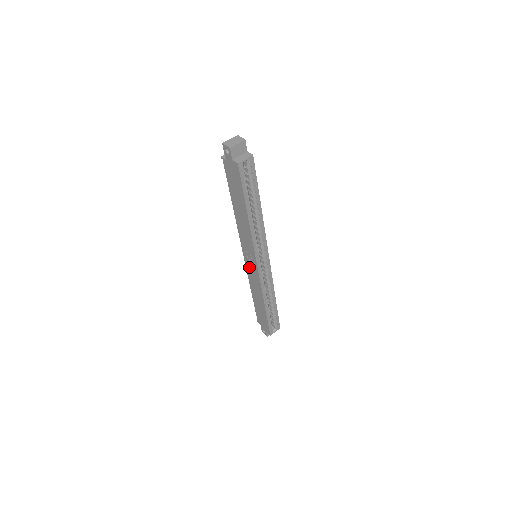
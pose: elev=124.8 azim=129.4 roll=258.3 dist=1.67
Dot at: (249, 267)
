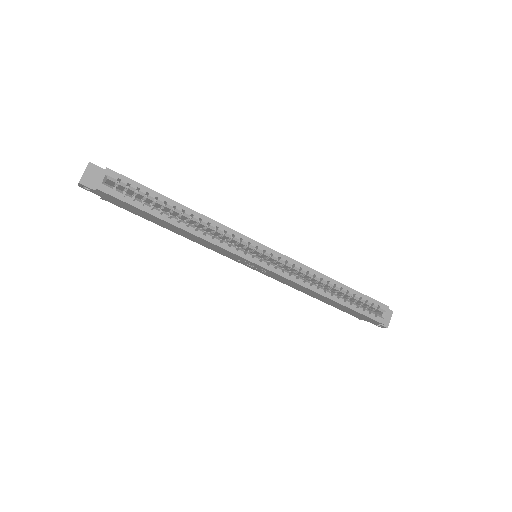
Dot at: (264, 273)
